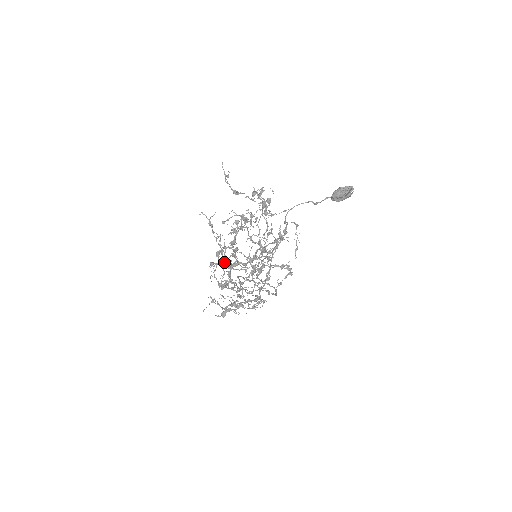
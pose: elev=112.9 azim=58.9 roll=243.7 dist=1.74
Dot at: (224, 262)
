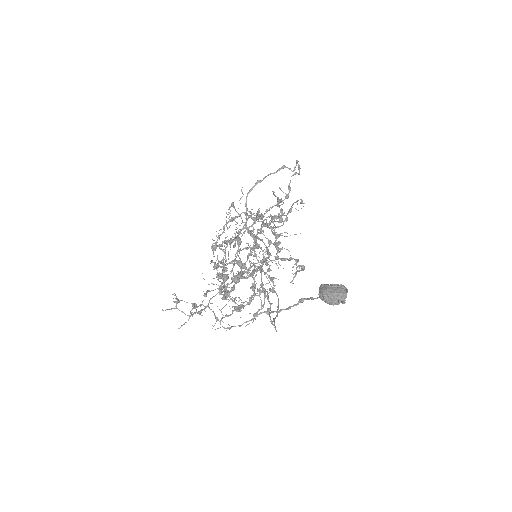
Dot at: (228, 299)
